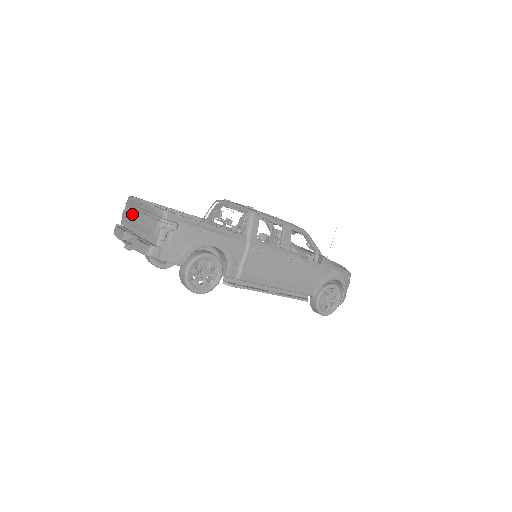
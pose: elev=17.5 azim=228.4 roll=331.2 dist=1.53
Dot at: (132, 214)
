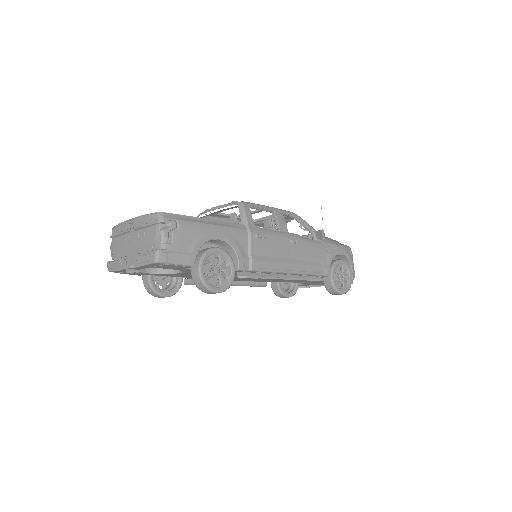
Dot at: (122, 240)
